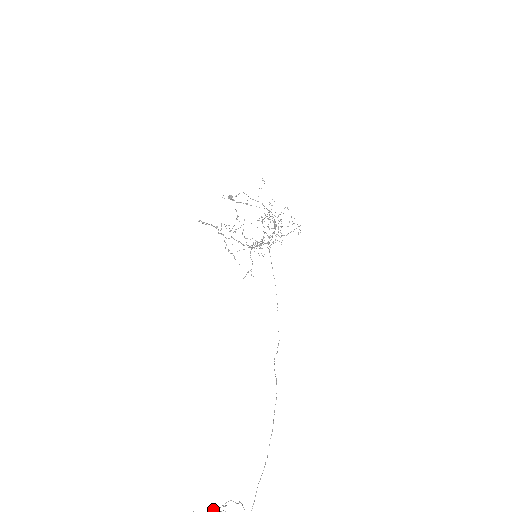
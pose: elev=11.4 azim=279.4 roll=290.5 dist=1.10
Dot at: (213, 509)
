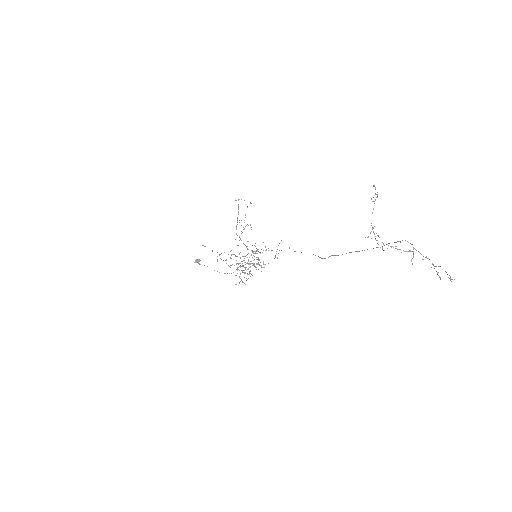
Dot at: occluded
